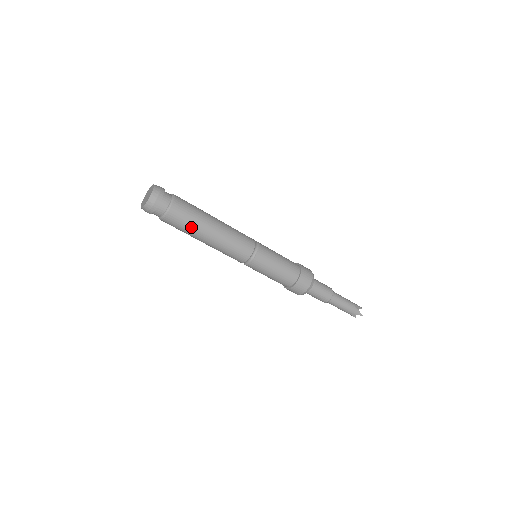
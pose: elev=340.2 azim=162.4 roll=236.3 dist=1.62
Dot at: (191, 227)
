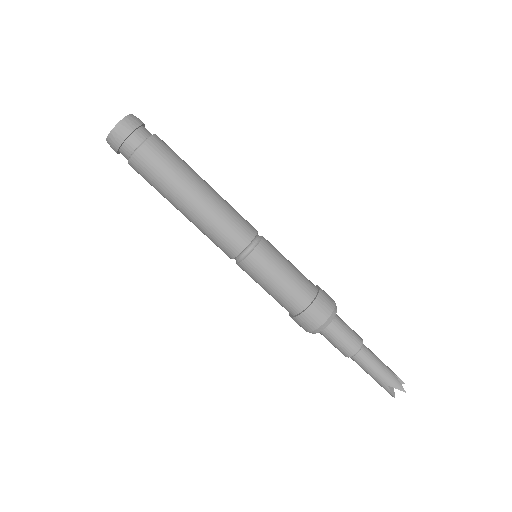
Dot at: (172, 176)
